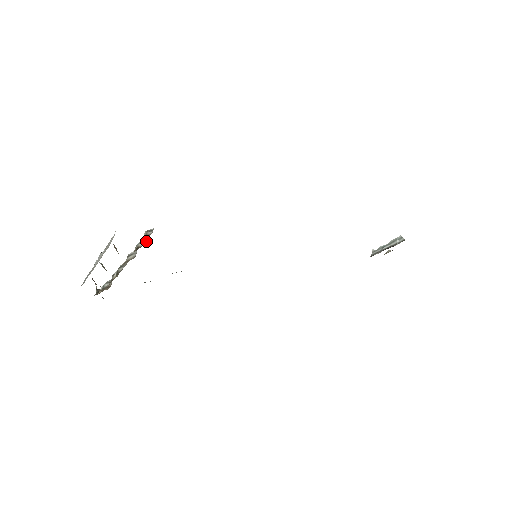
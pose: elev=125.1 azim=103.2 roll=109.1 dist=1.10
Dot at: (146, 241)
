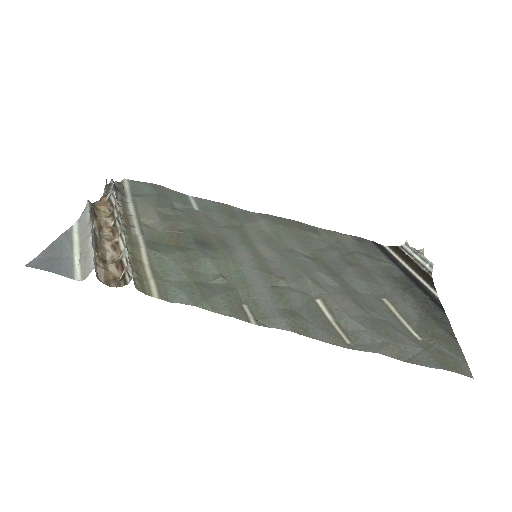
Dot at: occluded
